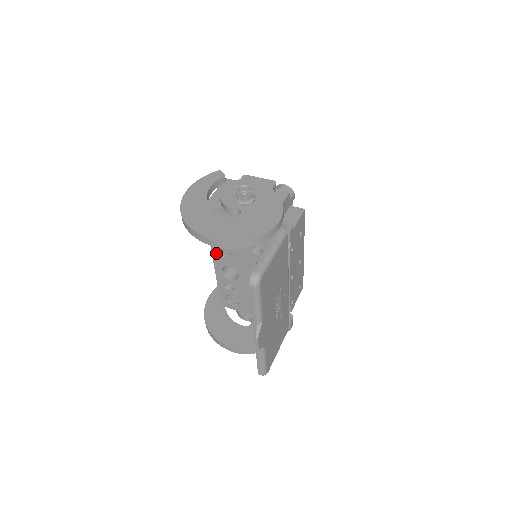
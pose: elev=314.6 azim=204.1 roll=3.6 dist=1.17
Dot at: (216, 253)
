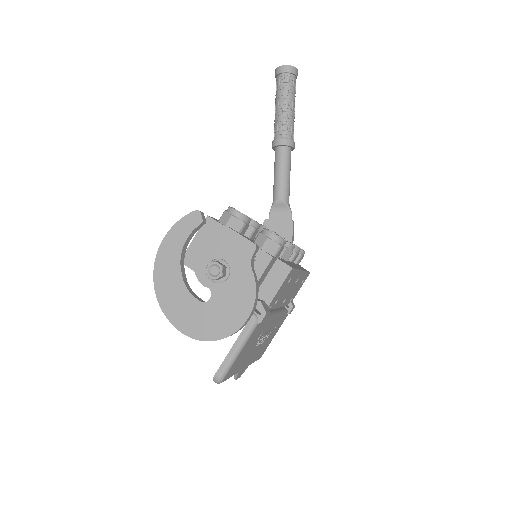
Dot at: occluded
